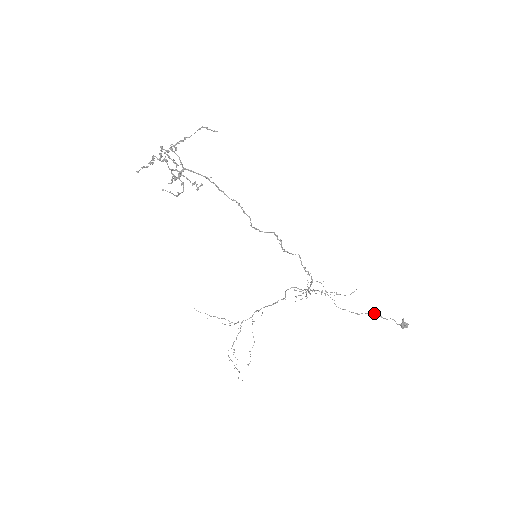
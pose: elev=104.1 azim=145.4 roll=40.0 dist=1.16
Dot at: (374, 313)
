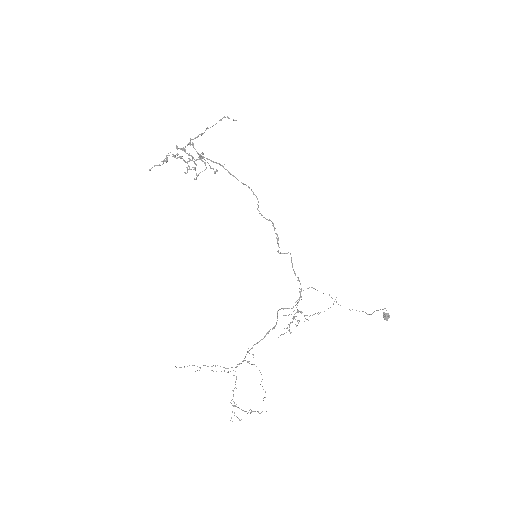
Dot at: occluded
